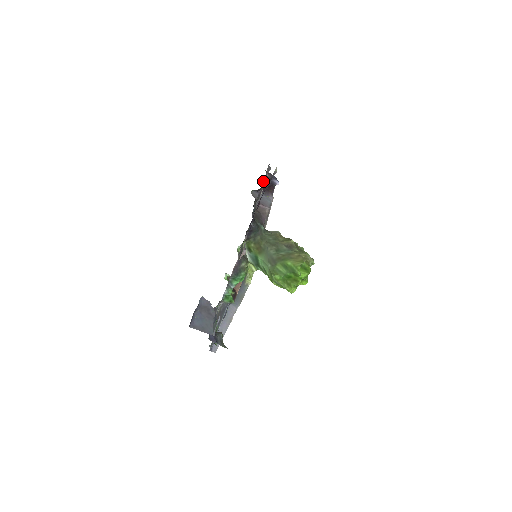
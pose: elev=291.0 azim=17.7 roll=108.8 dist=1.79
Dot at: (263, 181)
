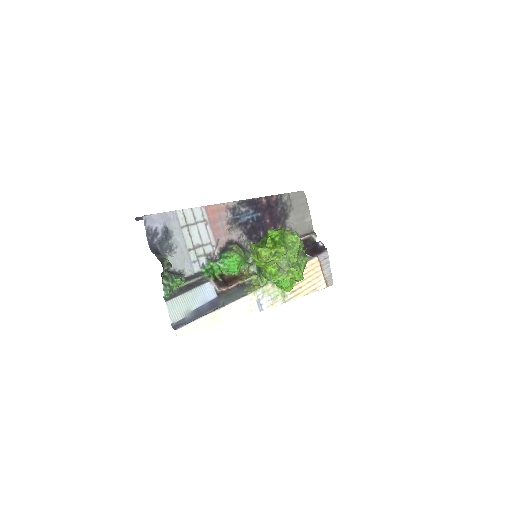
Dot at: (301, 236)
